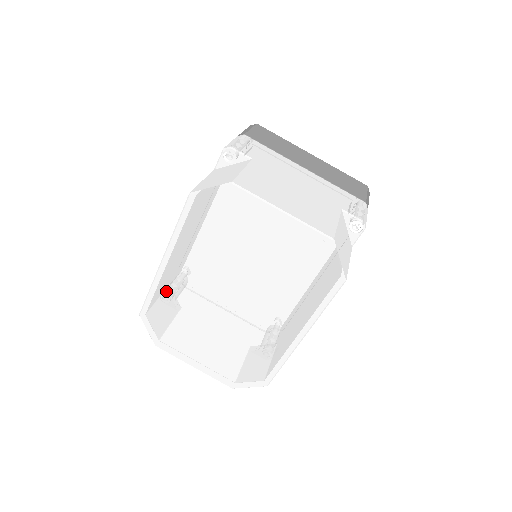
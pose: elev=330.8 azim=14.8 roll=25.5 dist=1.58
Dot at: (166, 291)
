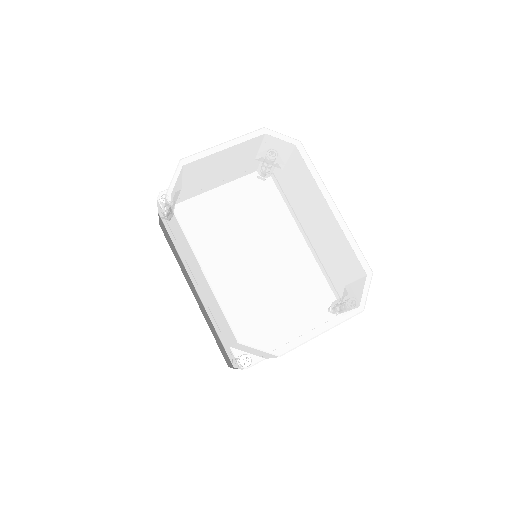
Dot at: (230, 289)
